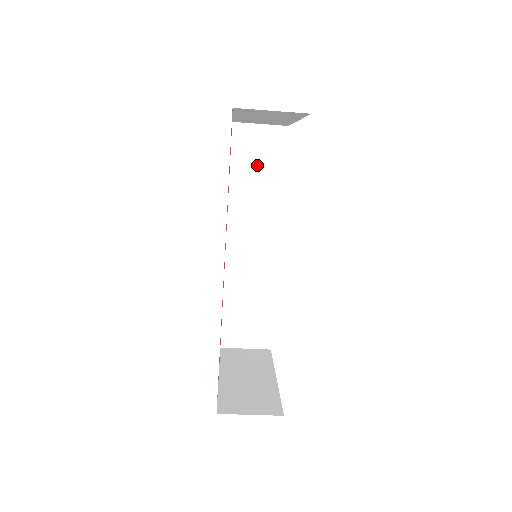
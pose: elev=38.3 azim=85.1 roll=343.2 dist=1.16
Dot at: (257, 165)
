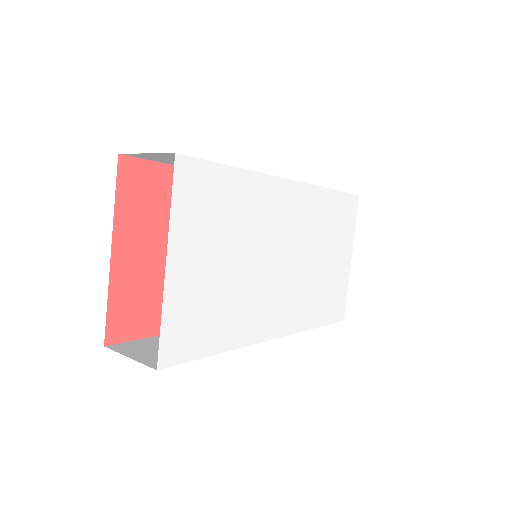
Dot at: occluded
